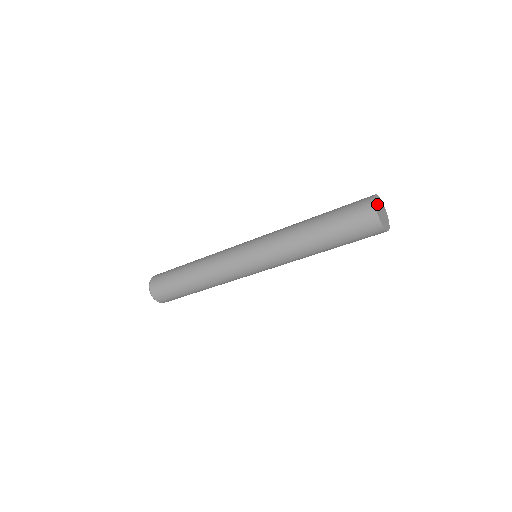
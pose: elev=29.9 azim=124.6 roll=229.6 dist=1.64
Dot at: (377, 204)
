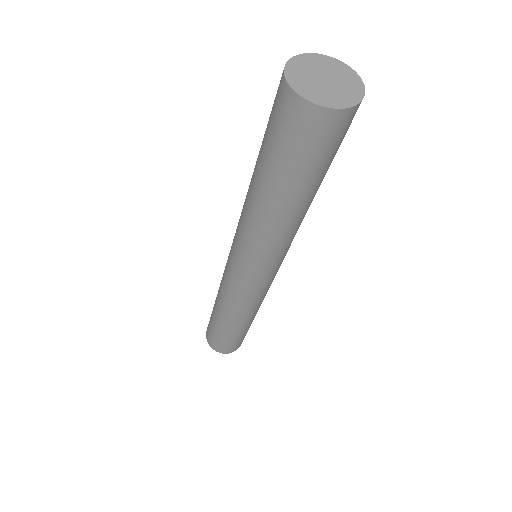
Dot at: (302, 83)
